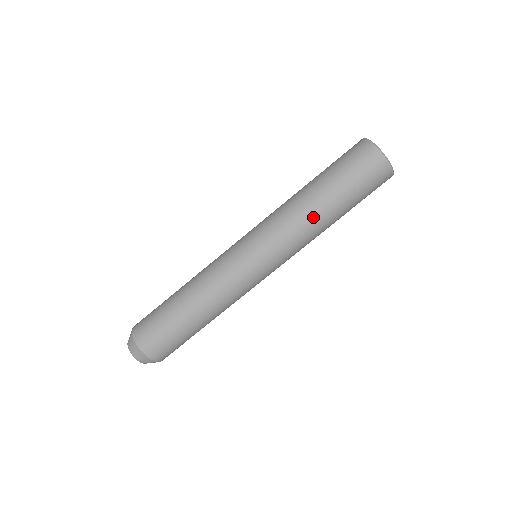
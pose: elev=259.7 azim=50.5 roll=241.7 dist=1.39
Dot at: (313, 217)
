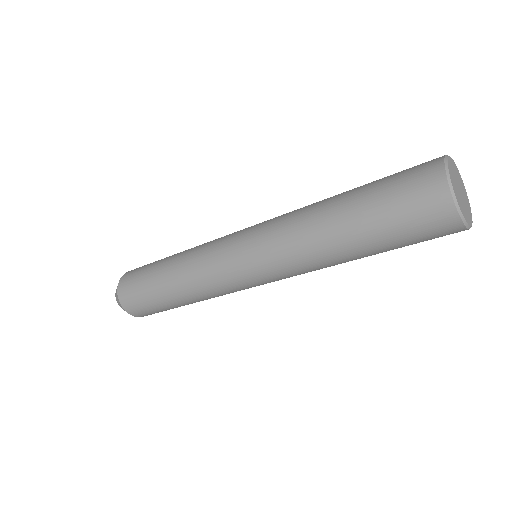
Dot at: (334, 262)
